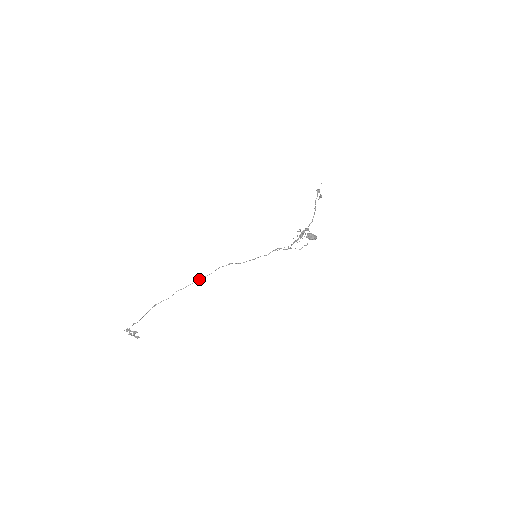
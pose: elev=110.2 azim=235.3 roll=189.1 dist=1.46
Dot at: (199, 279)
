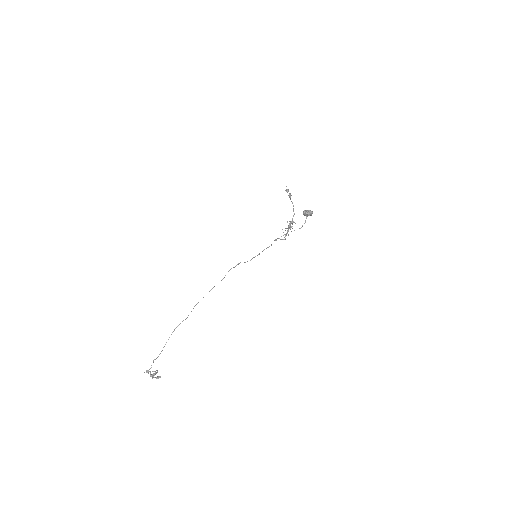
Dot at: (213, 287)
